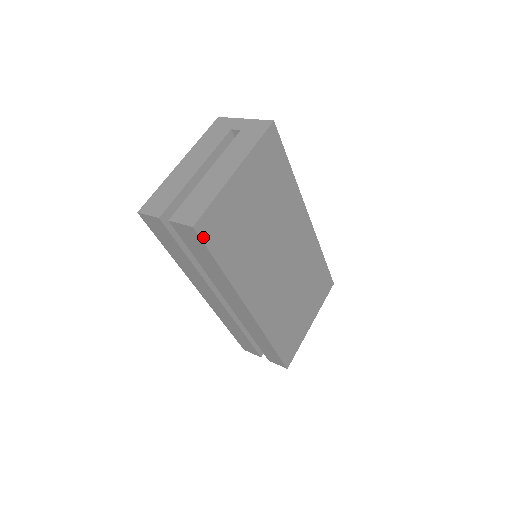
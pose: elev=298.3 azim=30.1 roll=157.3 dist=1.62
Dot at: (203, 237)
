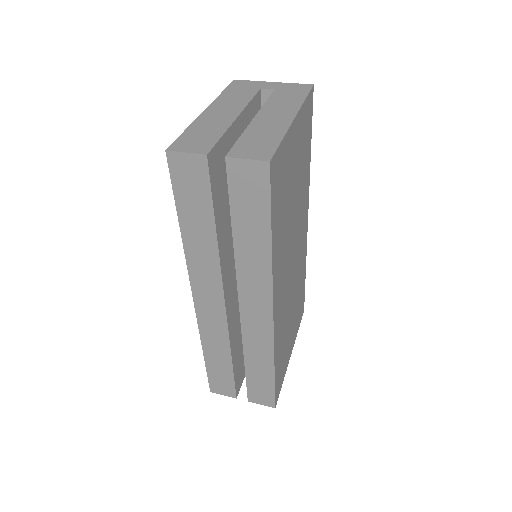
Dot at: (271, 183)
